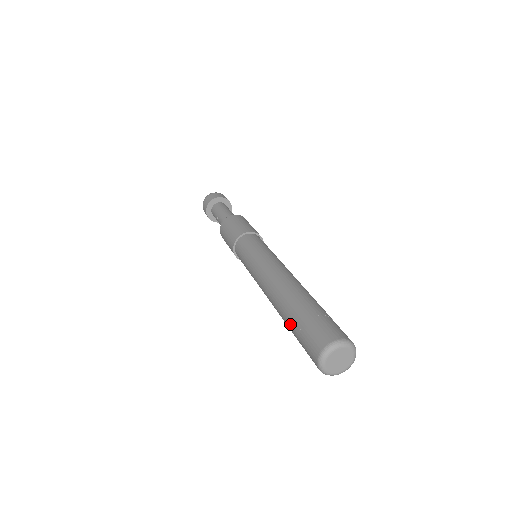
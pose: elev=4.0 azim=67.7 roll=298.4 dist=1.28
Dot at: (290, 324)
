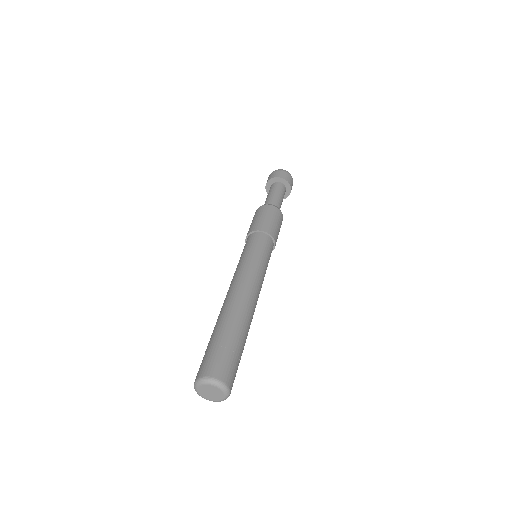
Dot at: occluded
